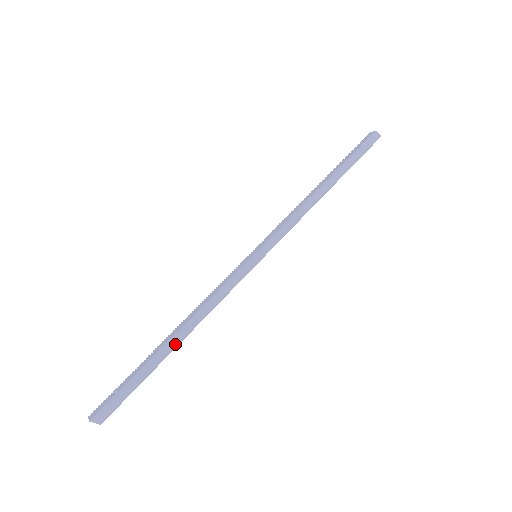
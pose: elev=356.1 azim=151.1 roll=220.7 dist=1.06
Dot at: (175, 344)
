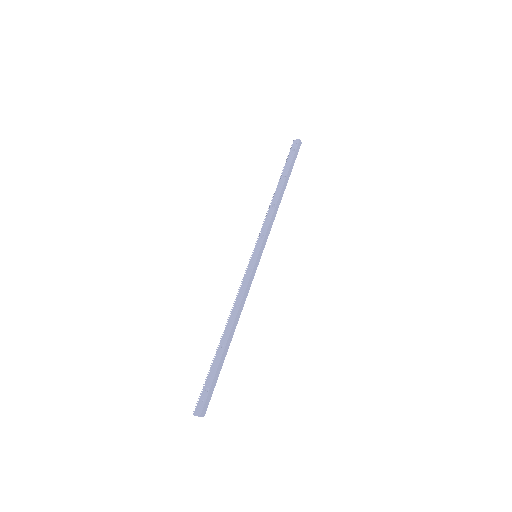
Dot at: (231, 339)
